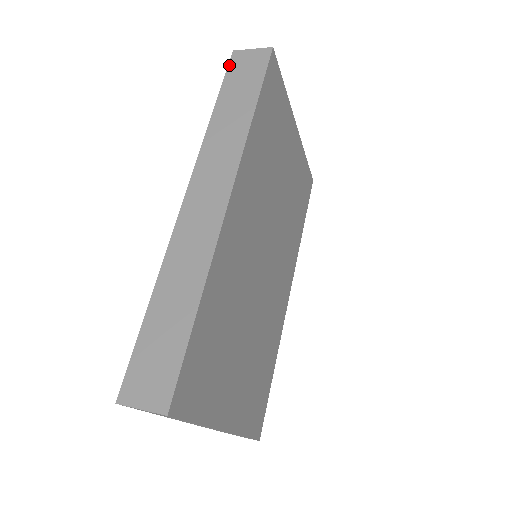
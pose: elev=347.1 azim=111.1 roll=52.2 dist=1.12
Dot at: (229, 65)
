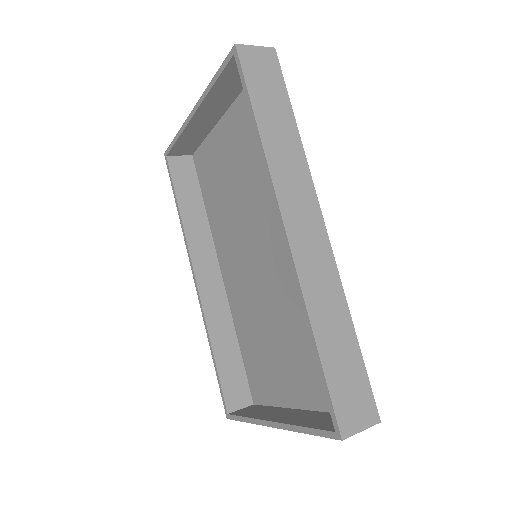
Dot at: (242, 64)
